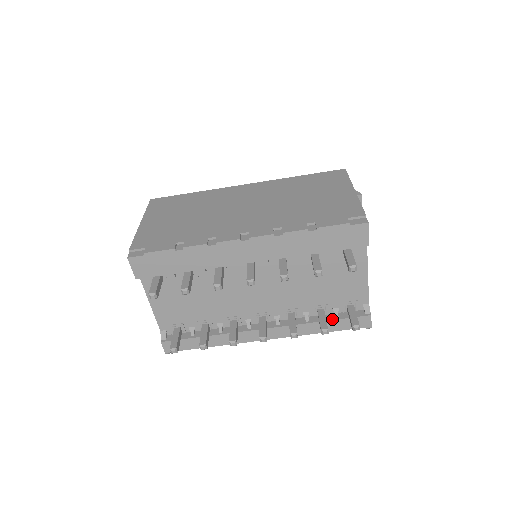
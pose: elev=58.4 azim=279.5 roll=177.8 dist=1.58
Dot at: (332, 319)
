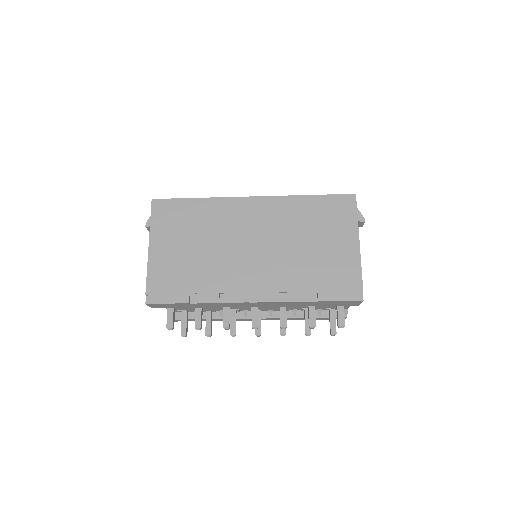
Dot at: (315, 317)
